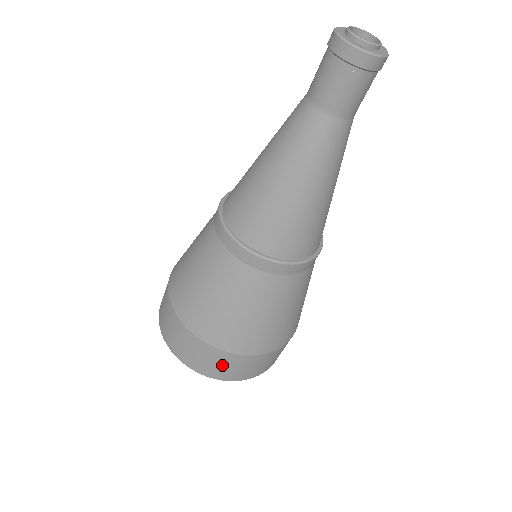
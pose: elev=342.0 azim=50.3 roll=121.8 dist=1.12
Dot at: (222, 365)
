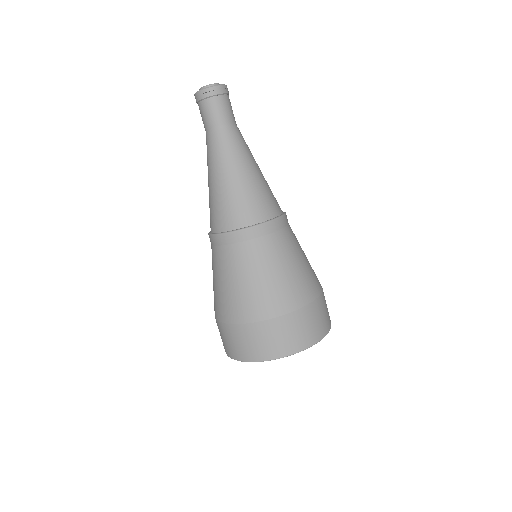
Dot at: (322, 315)
